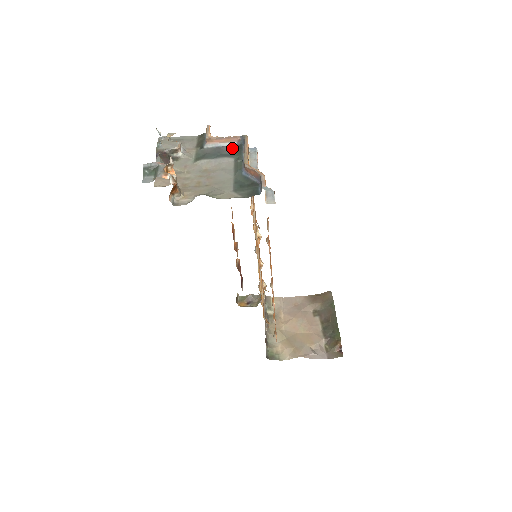
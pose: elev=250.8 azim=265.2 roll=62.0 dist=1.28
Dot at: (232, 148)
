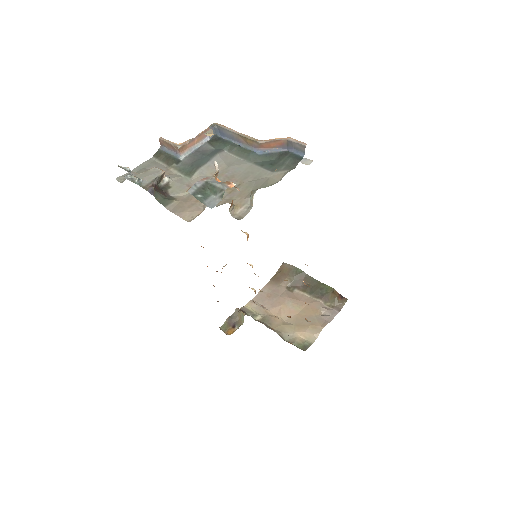
Dot at: (209, 144)
